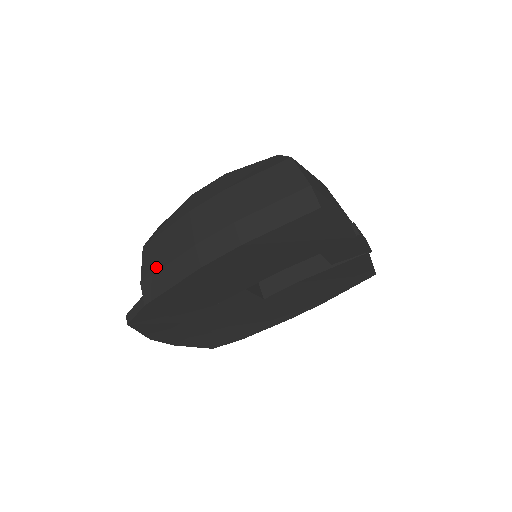
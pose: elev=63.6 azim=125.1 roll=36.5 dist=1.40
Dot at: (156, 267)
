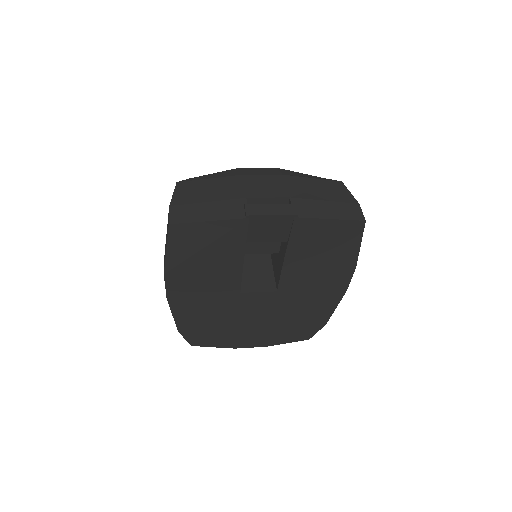
Dot at: occluded
